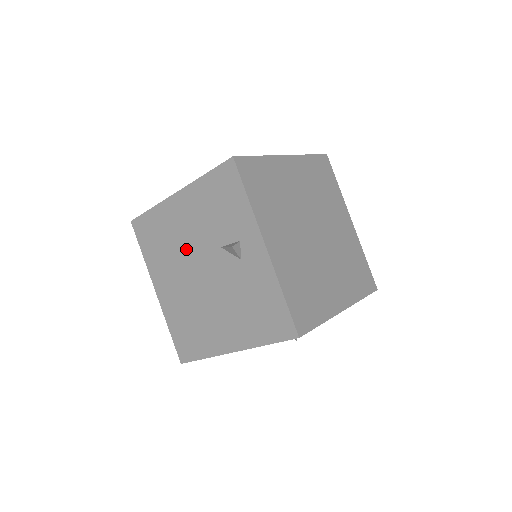
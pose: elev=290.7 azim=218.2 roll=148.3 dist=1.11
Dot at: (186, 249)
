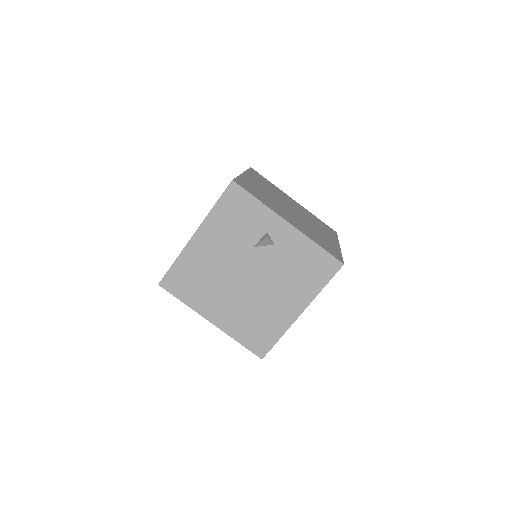
Dot at: (224, 269)
